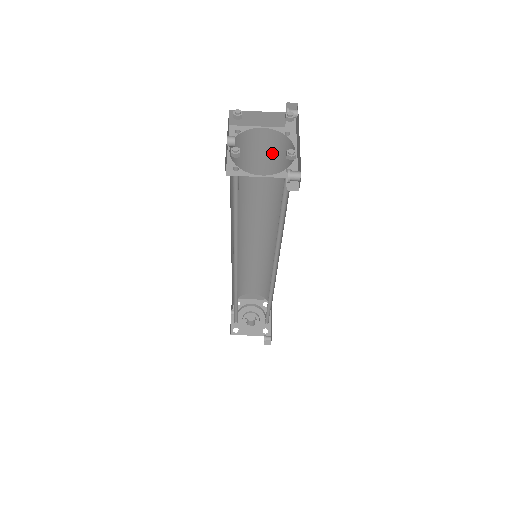
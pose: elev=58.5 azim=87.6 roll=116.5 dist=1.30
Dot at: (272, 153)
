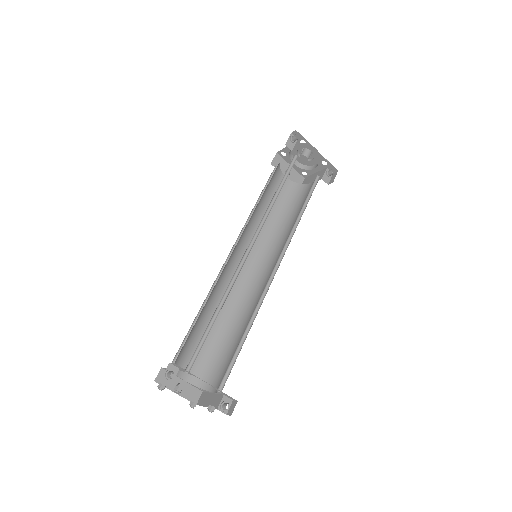
Dot at: occluded
